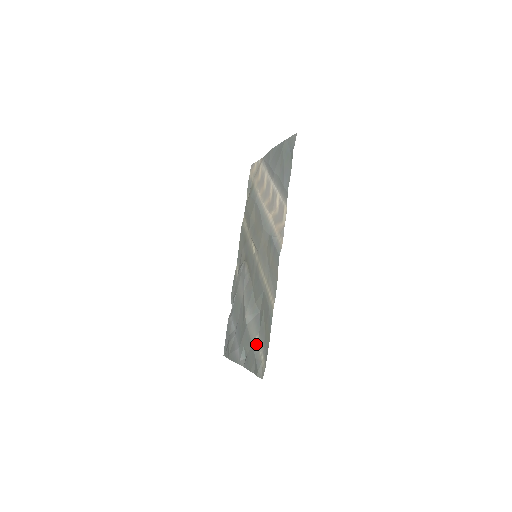
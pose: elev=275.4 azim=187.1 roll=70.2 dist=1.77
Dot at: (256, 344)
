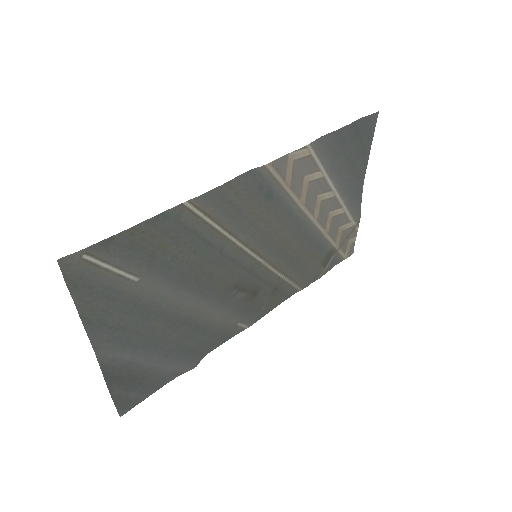
Dot at: (128, 283)
